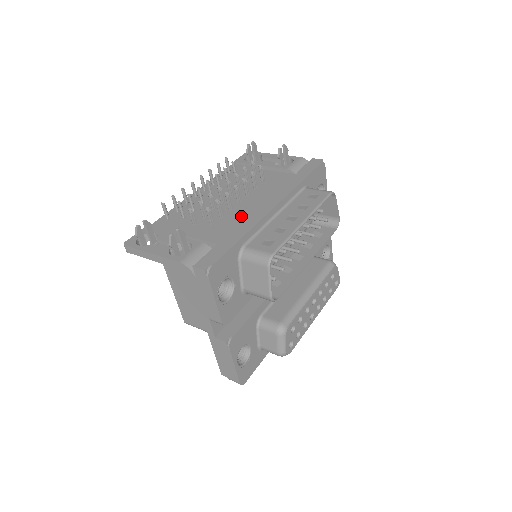
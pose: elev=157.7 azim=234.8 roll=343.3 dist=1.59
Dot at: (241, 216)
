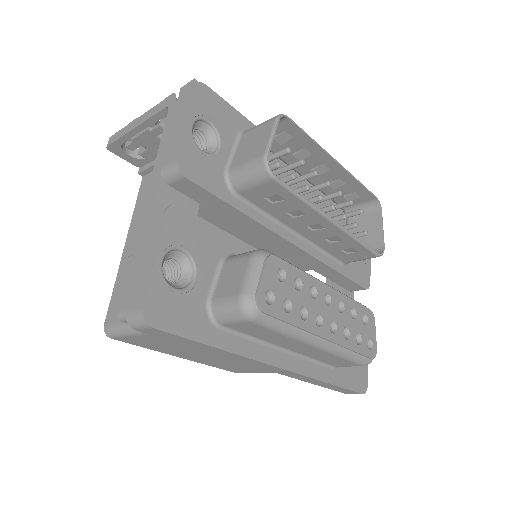
Dot at: occluded
